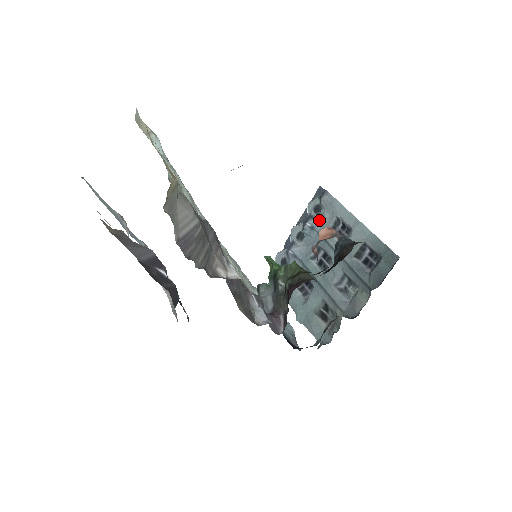
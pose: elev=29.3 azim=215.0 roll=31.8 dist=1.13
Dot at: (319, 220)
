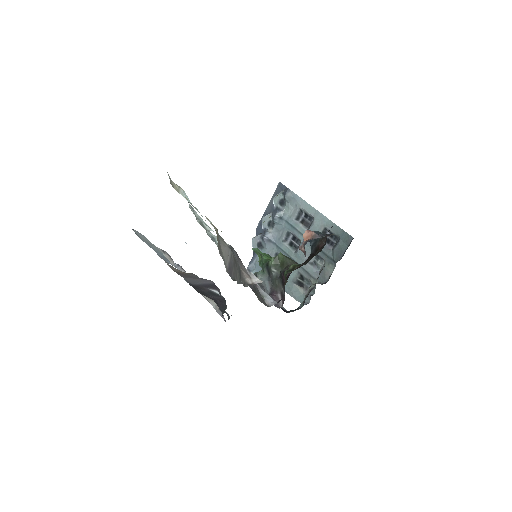
Dot at: (285, 211)
